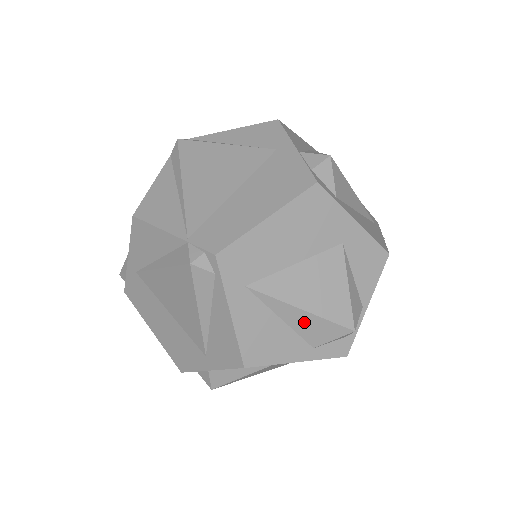
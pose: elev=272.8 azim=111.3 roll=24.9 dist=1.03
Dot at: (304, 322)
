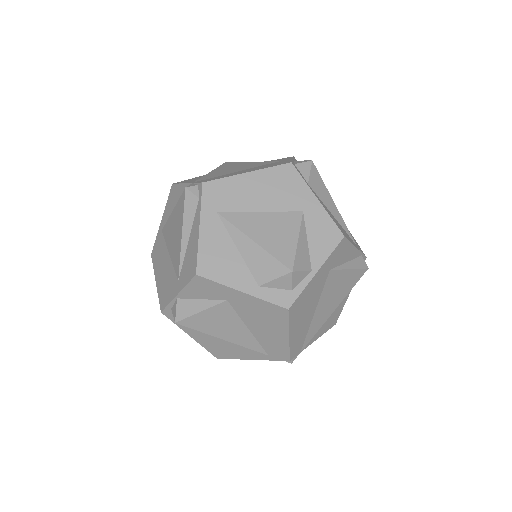
Dot at: (254, 255)
